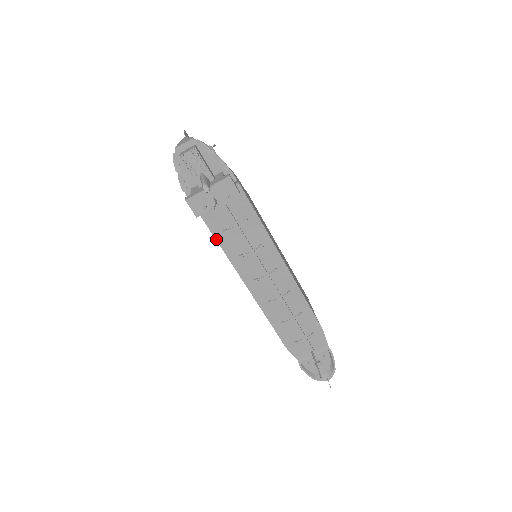
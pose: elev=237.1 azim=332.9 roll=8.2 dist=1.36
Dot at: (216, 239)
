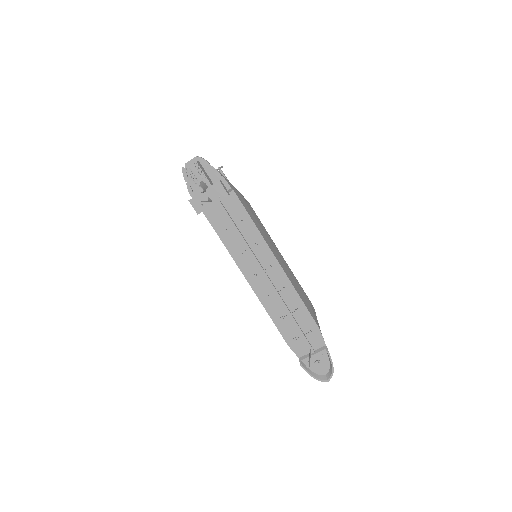
Dot at: (220, 238)
